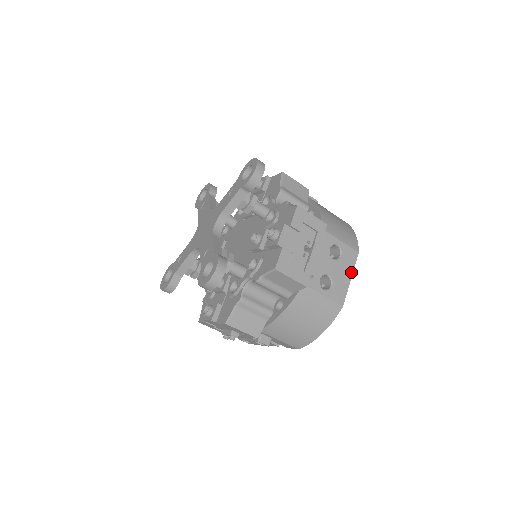
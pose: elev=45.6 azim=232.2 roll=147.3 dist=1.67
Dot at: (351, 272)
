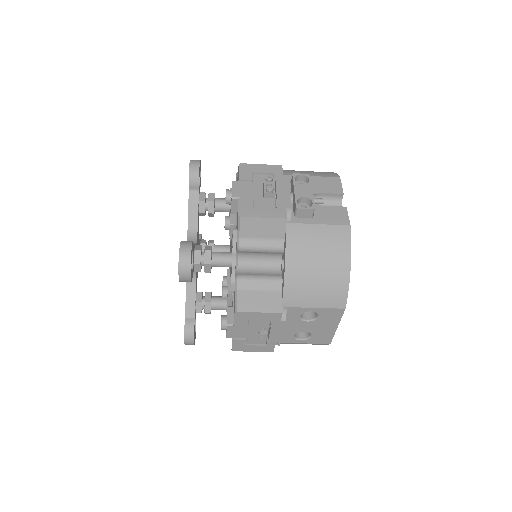
Dot at: (336, 323)
